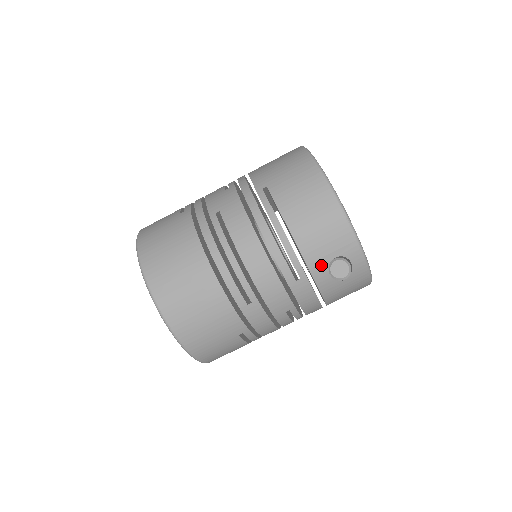
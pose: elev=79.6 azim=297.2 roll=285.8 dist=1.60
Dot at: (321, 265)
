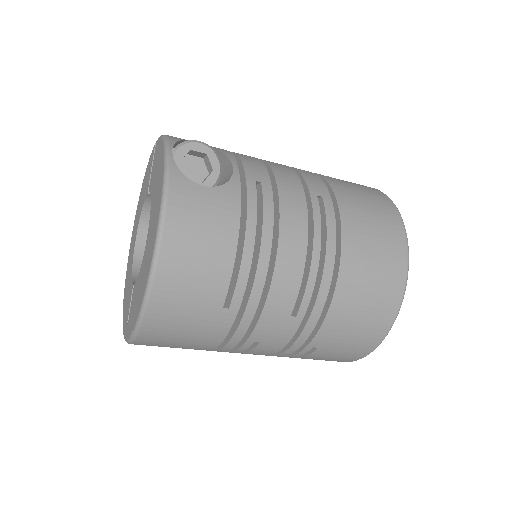
Dot at: occluded
